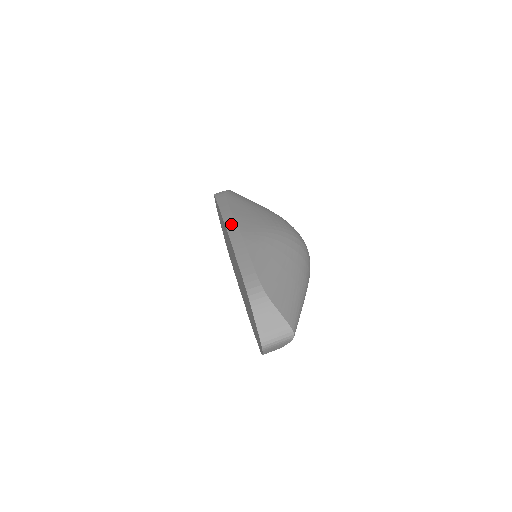
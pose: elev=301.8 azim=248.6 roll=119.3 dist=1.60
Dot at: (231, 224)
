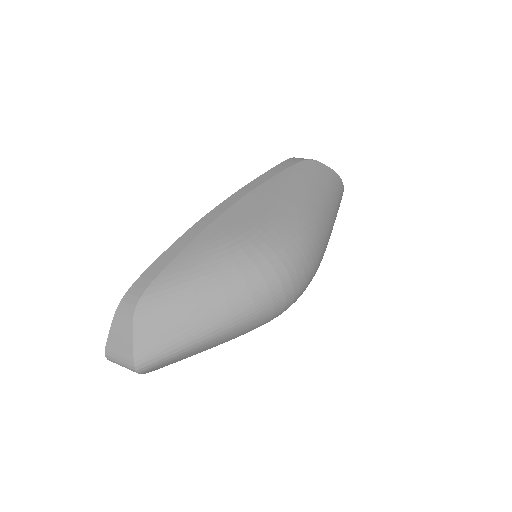
Dot at: (222, 207)
